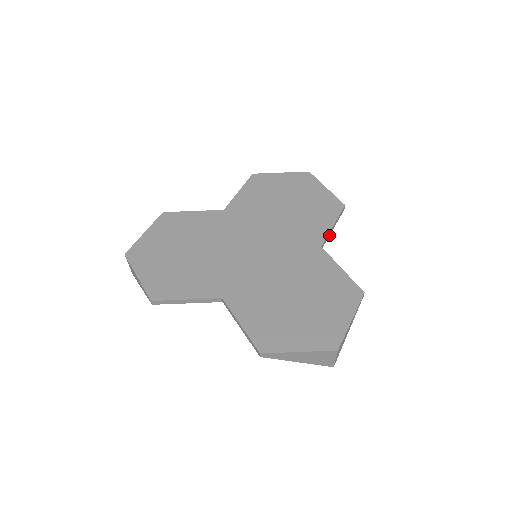
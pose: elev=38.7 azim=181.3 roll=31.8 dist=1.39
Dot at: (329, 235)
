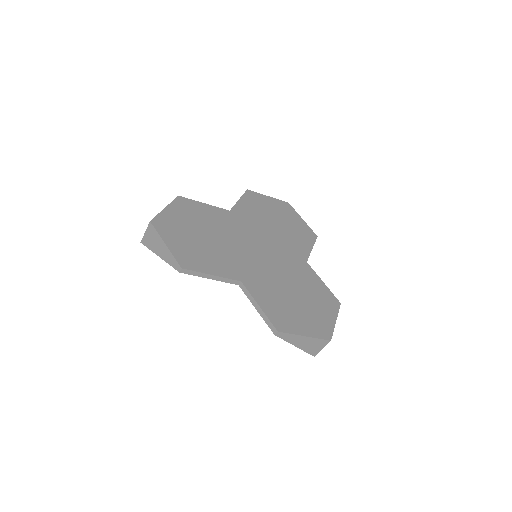
Dot at: occluded
